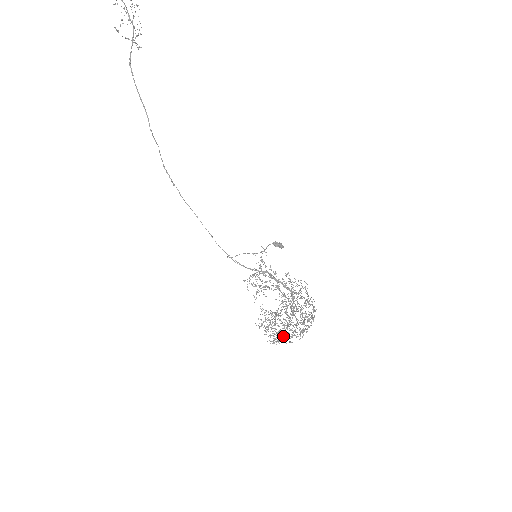
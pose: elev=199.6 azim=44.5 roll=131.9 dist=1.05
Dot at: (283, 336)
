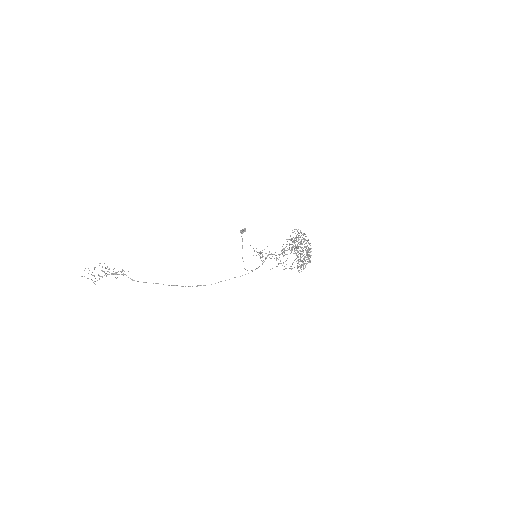
Dot at: occluded
